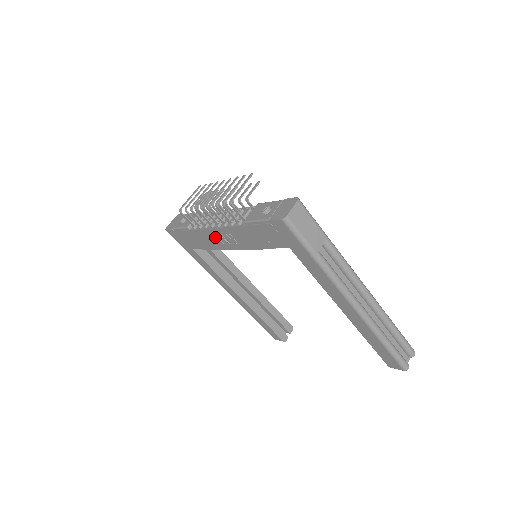
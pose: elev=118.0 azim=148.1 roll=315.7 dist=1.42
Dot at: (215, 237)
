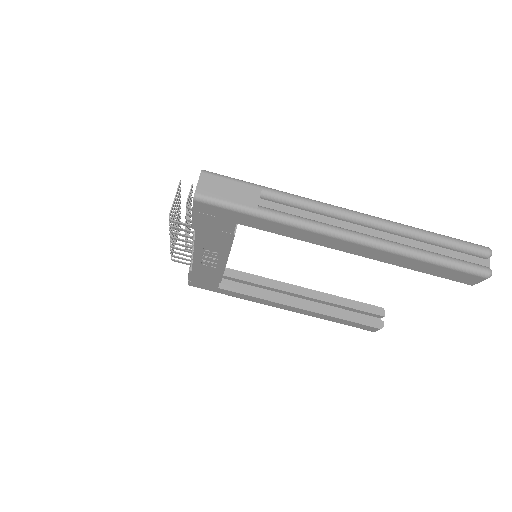
Dot at: (206, 262)
